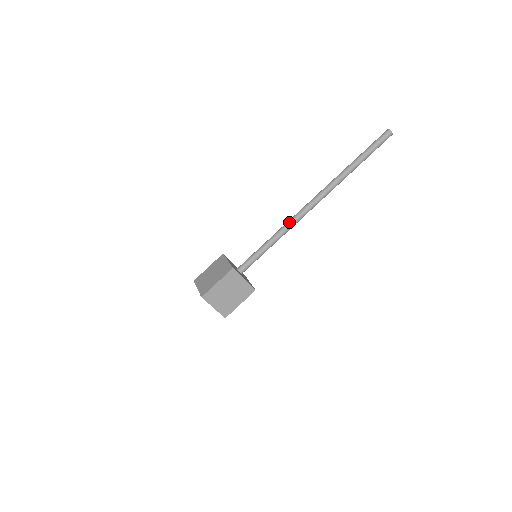
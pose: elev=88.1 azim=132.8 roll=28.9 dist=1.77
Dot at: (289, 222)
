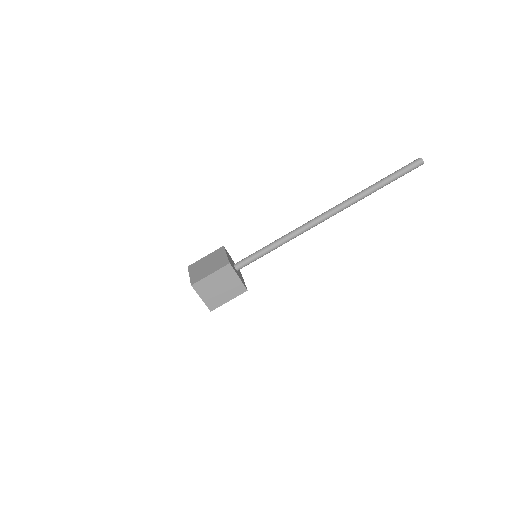
Dot at: (297, 229)
